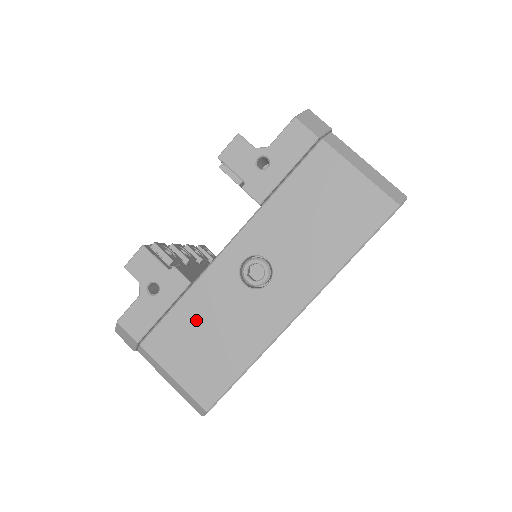
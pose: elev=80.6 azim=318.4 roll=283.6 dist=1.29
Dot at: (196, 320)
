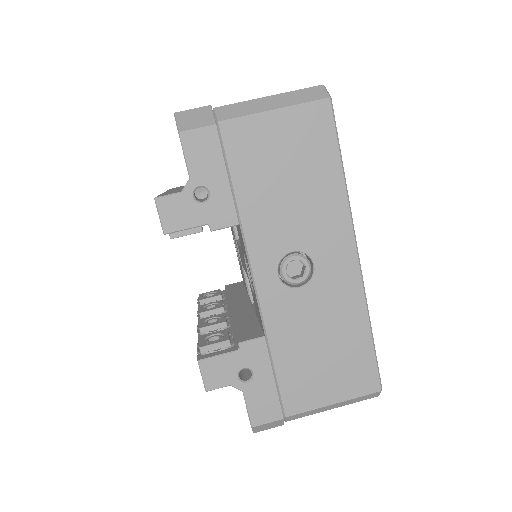
Dot at: (300, 352)
